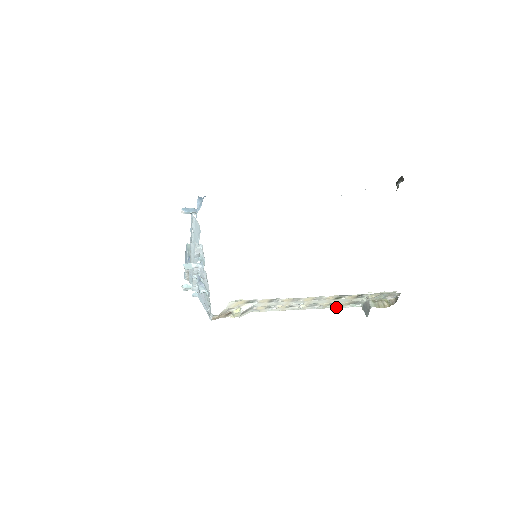
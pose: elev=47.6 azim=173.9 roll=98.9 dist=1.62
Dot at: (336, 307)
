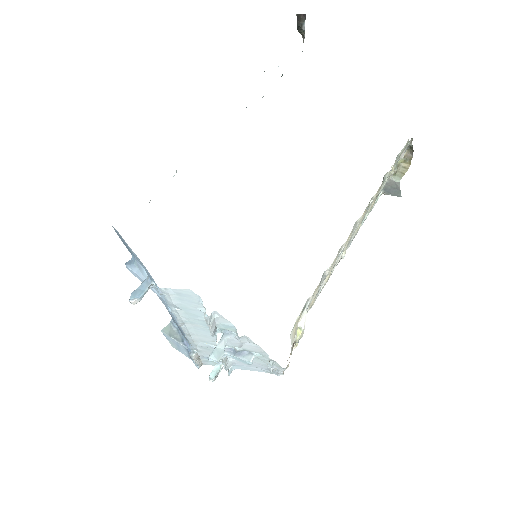
Dot at: occluded
